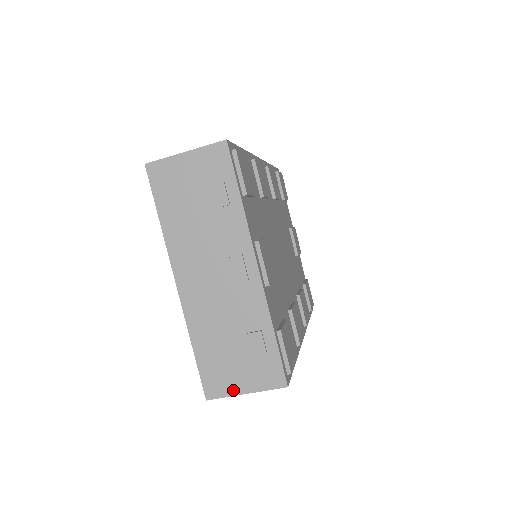
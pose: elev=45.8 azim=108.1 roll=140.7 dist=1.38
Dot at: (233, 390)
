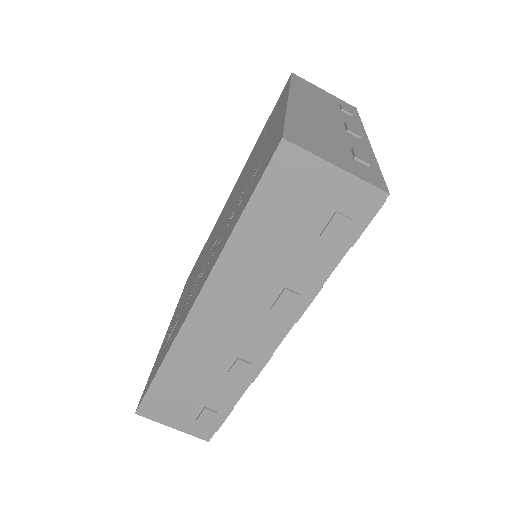
Dot at: (322, 155)
